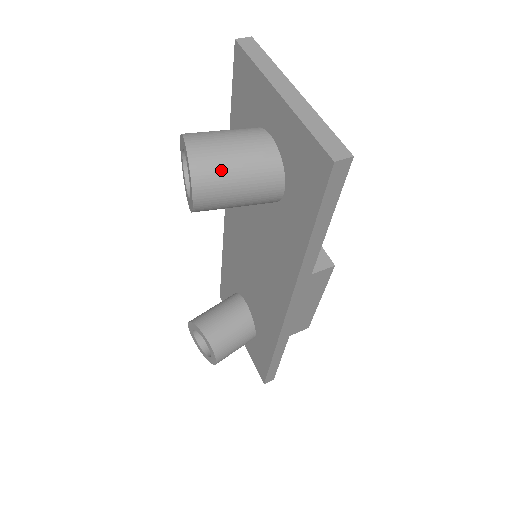
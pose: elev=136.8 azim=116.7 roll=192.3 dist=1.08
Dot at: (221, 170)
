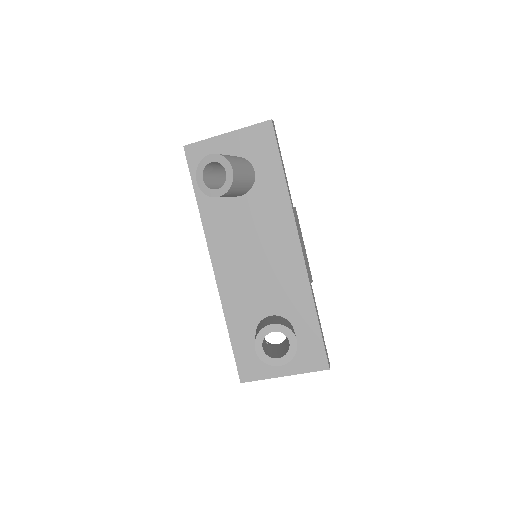
Dot at: (231, 157)
